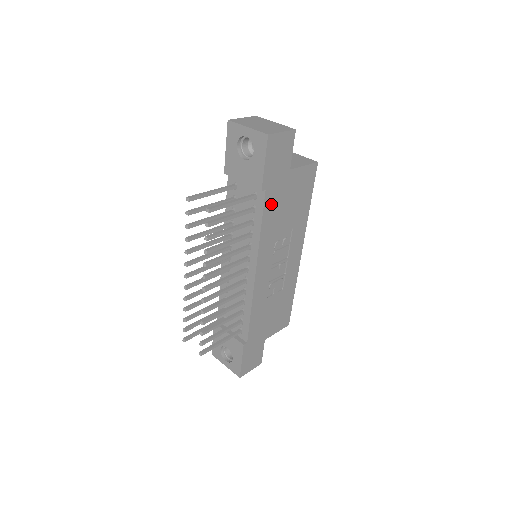
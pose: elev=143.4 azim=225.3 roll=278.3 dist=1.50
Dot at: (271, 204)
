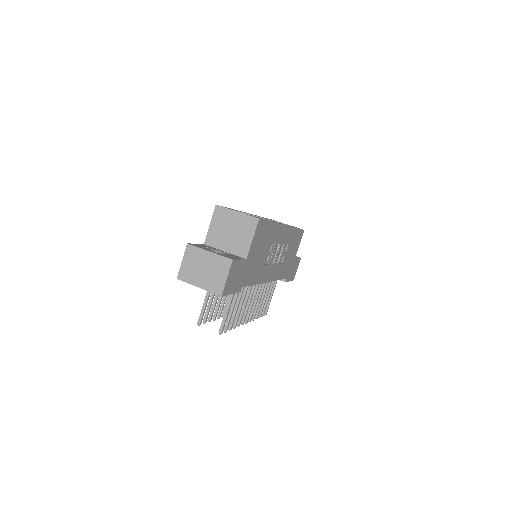
Dot at: (250, 277)
